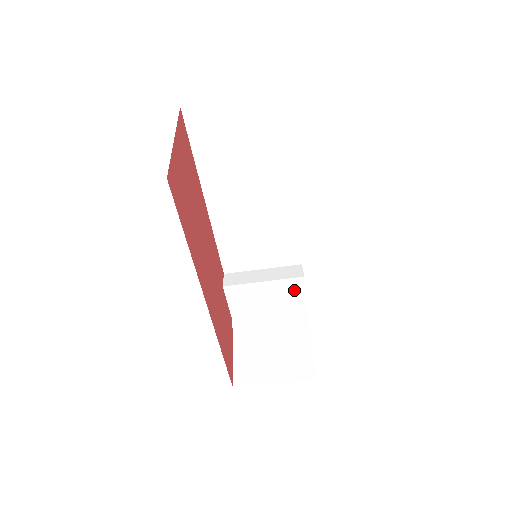
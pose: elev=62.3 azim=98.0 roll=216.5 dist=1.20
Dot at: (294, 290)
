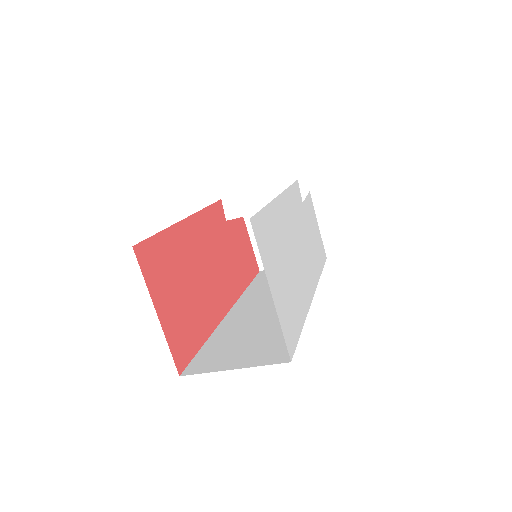
Dot at: occluded
